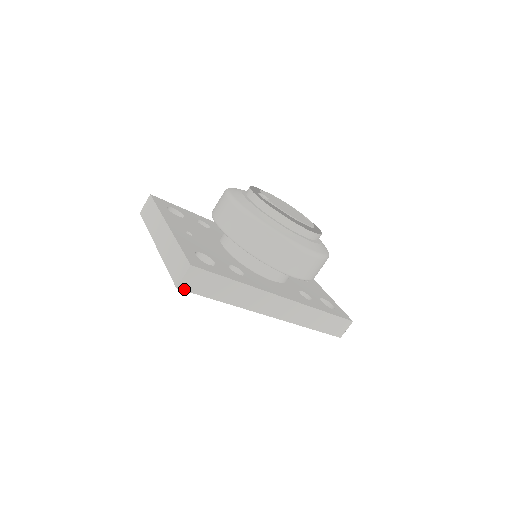
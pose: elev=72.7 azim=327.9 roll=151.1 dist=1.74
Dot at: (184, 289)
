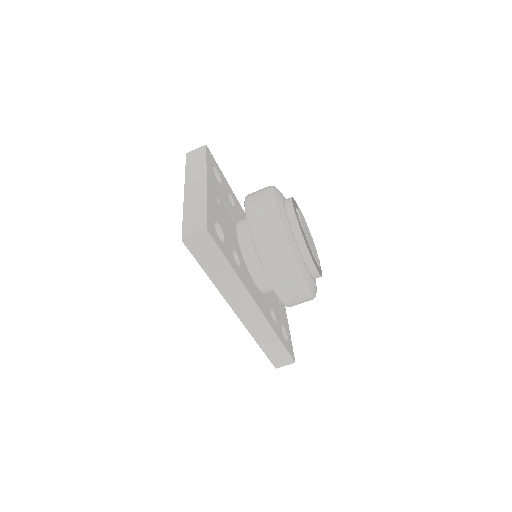
Dot at: (187, 245)
